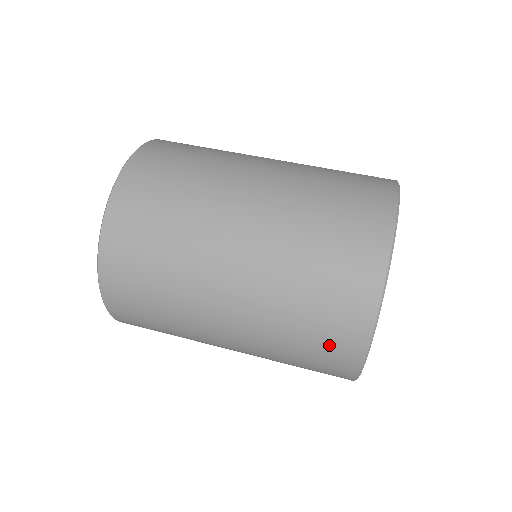
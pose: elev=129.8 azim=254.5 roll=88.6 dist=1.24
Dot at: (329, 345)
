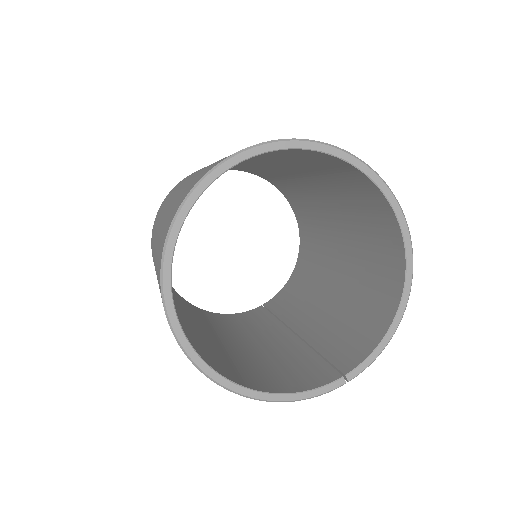
Dot at: occluded
